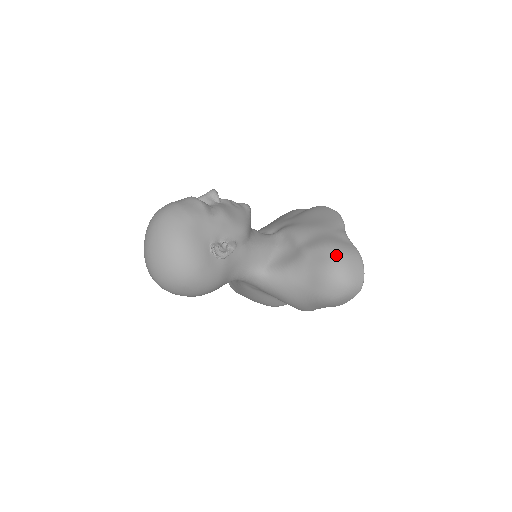
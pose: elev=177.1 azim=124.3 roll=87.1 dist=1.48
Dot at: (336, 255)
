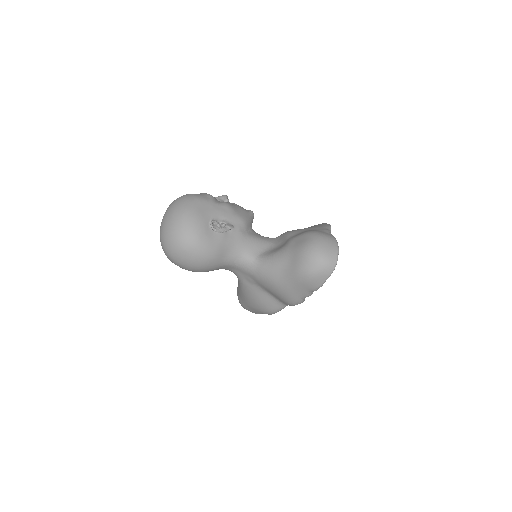
Dot at: (314, 237)
